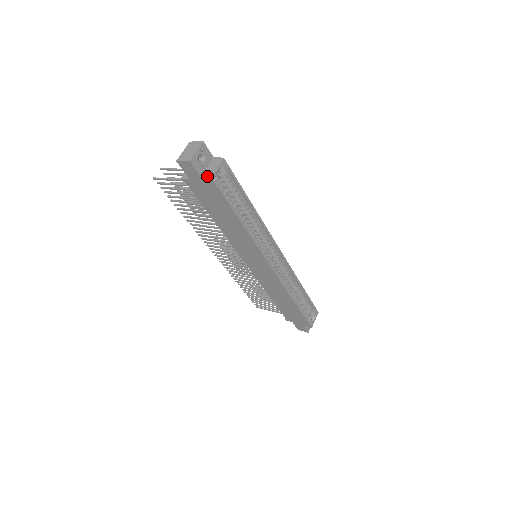
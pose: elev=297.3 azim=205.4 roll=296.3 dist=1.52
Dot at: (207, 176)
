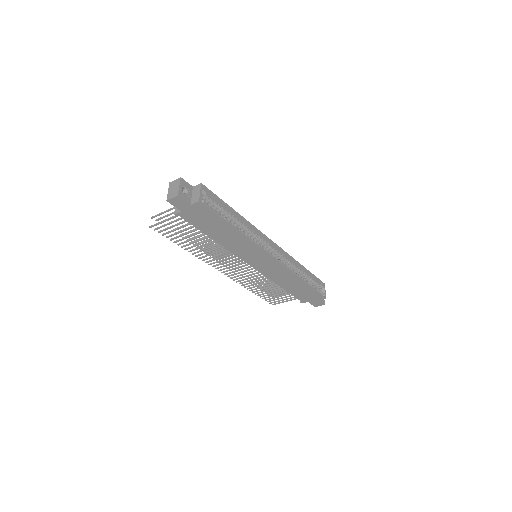
Dot at: (195, 202)
